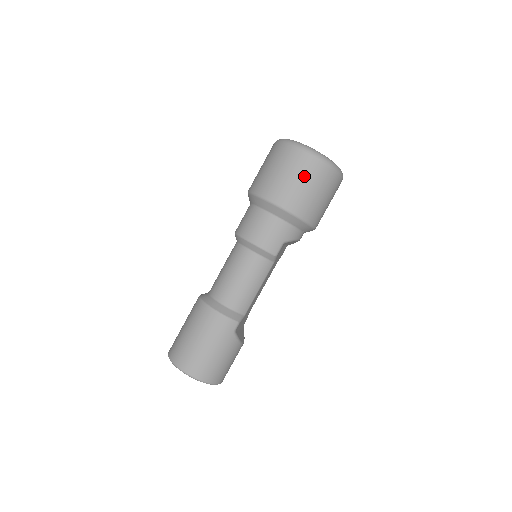
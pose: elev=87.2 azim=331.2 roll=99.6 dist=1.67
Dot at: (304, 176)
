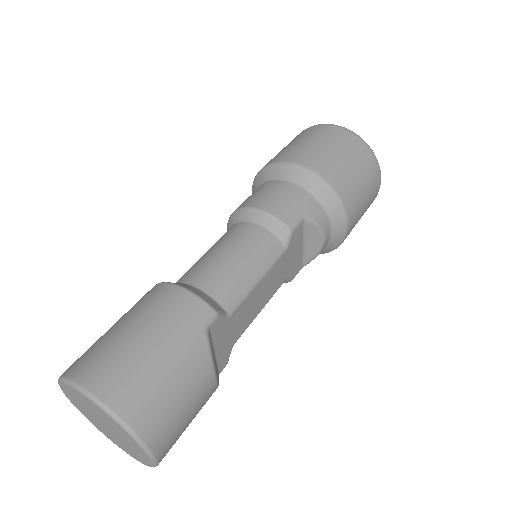
Dot at: (334, 143)
